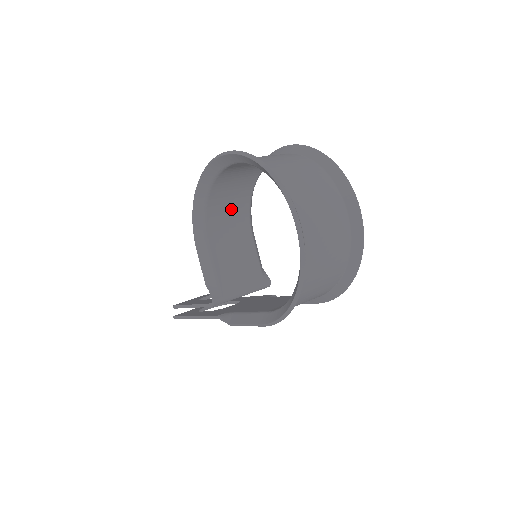
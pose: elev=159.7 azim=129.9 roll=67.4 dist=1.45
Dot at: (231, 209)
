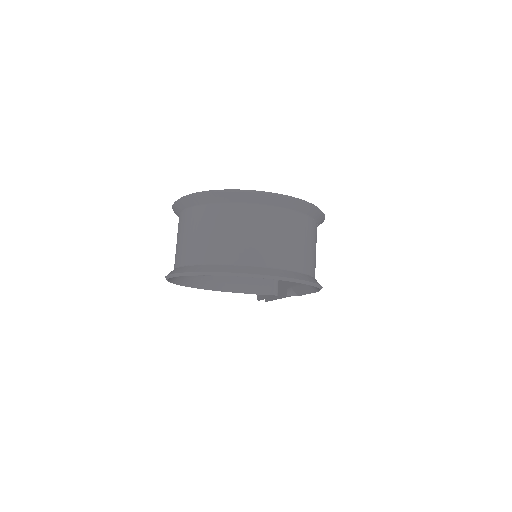
Dot at: occluded
